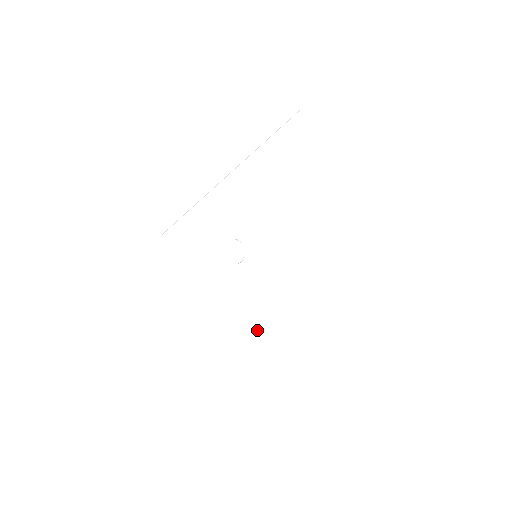
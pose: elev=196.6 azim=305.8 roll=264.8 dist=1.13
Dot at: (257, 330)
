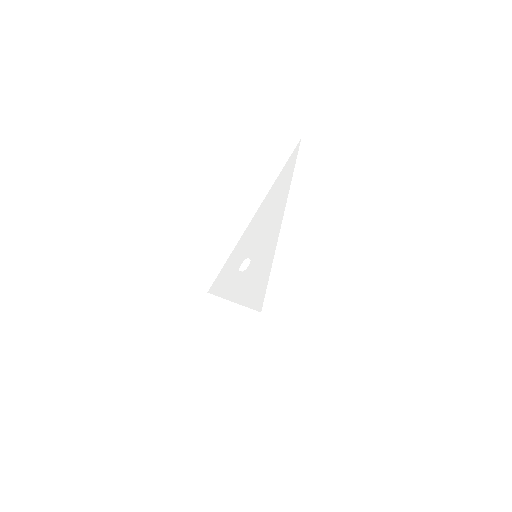
Dot at: (253, 287)
